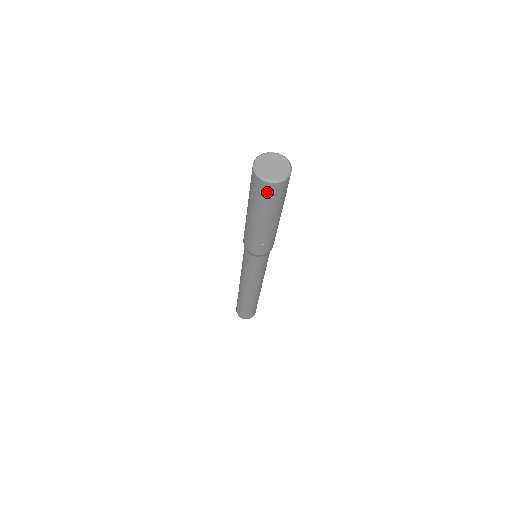
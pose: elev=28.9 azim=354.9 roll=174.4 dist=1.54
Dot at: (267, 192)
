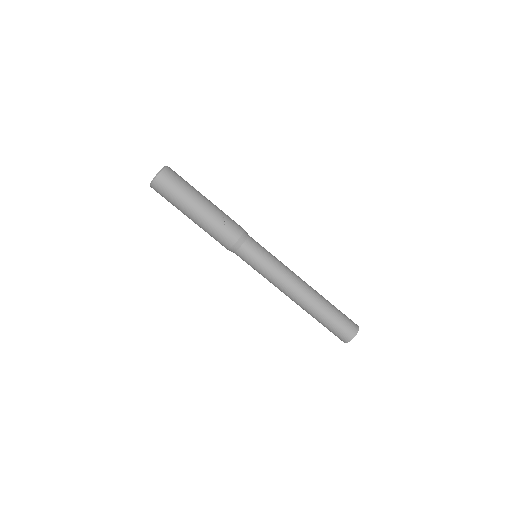
Dot at: (168, 180)
